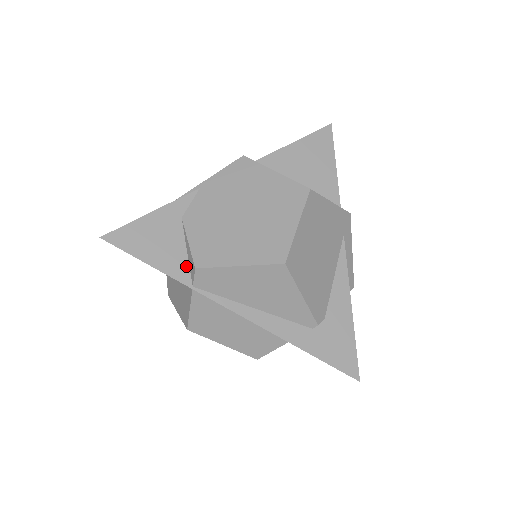
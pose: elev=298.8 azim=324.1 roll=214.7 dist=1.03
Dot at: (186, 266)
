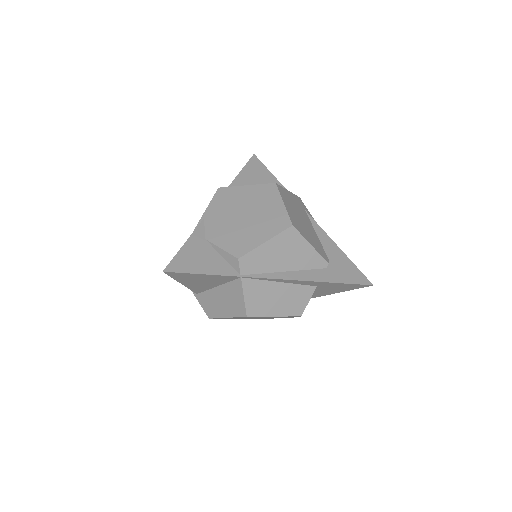
Dot at: (228, 265)
